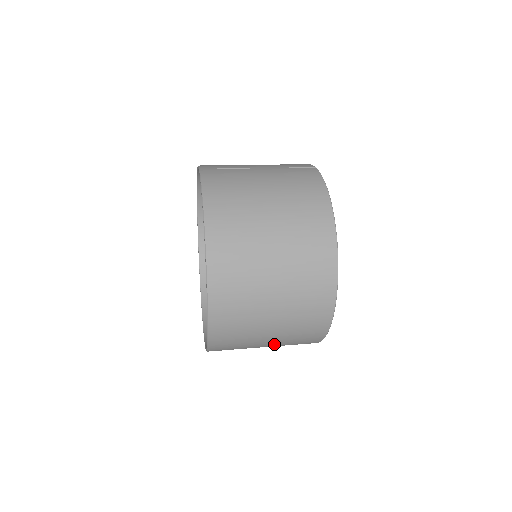
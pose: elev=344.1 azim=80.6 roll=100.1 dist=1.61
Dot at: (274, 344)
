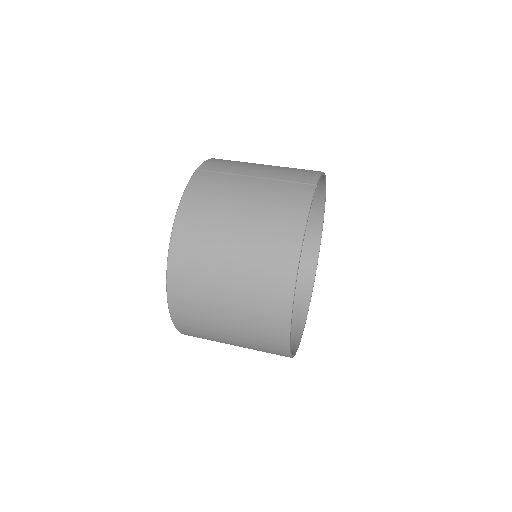
Dot at: occluded
